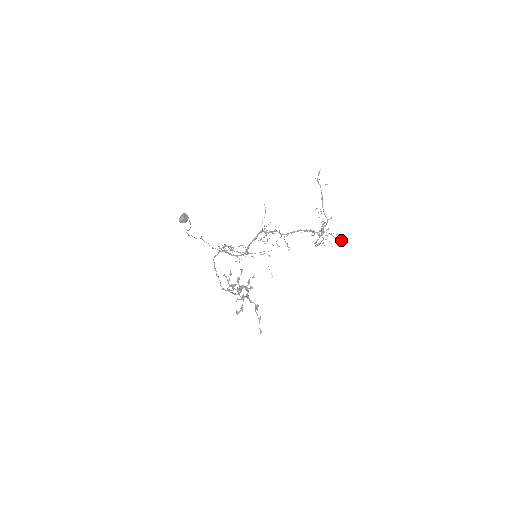
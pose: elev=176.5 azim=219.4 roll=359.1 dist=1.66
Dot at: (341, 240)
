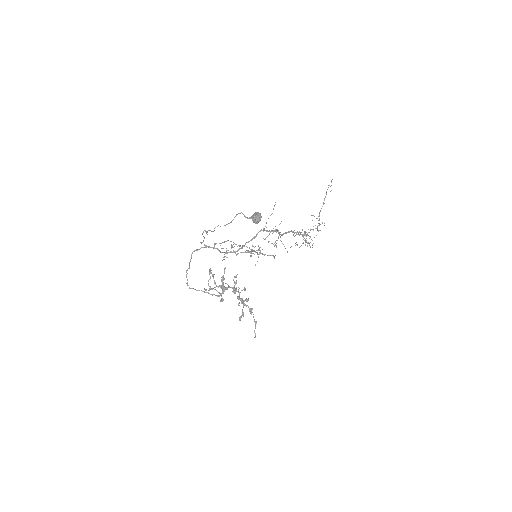
Dot at: occluded
